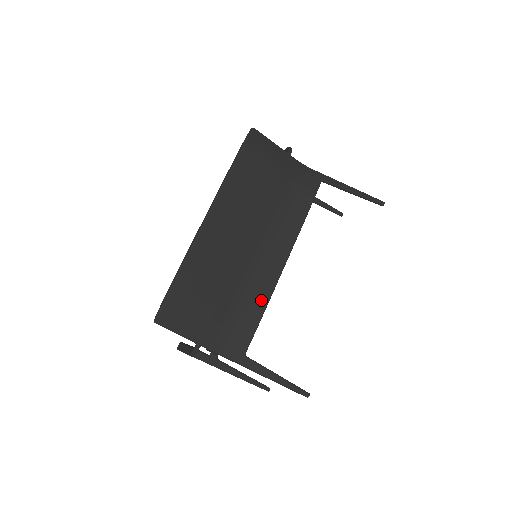
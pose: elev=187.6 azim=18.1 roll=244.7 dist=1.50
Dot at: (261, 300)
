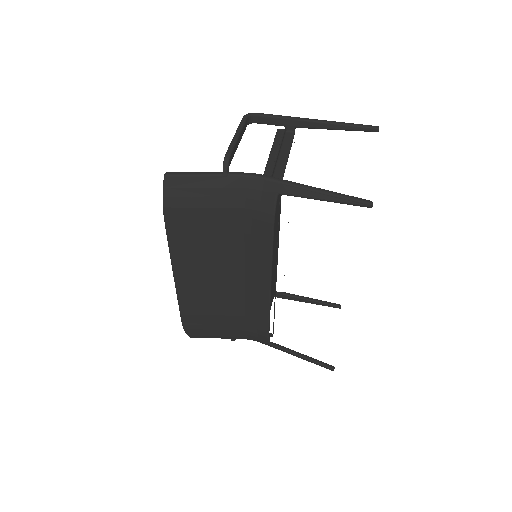
Dot at: (262, 315)
